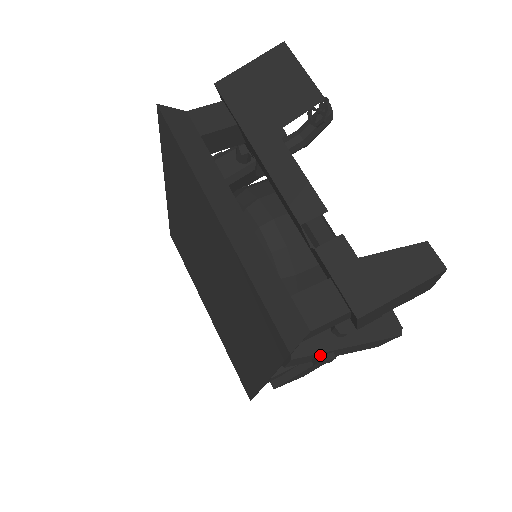
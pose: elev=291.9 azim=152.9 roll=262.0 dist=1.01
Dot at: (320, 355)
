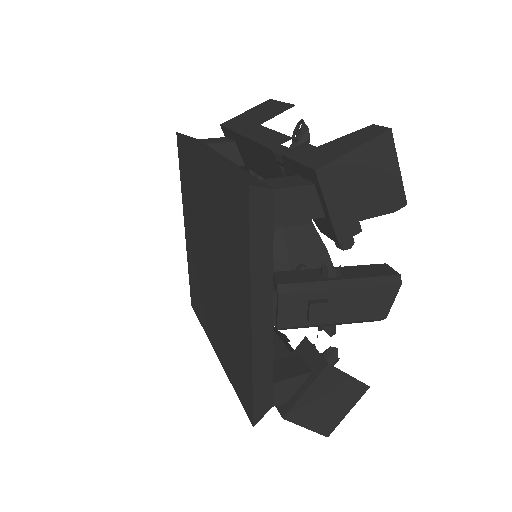
Dot at: (312, 300)
